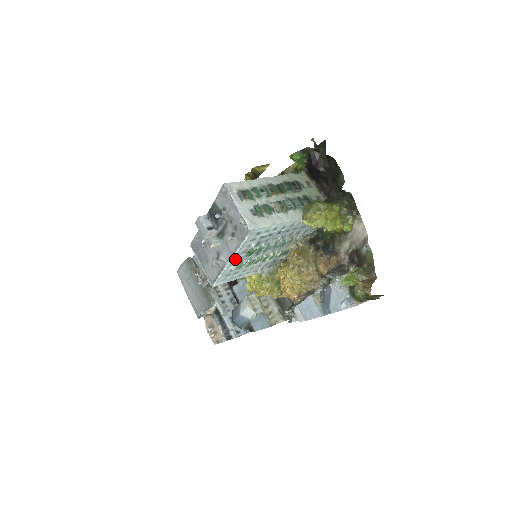
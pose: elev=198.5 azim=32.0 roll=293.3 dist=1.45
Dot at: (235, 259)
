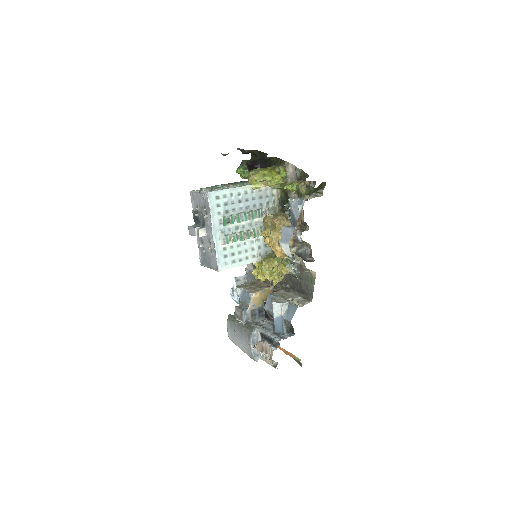
Dot at: (217, 231)
